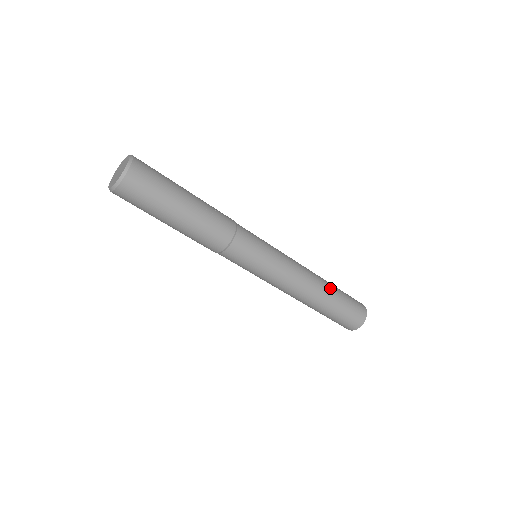
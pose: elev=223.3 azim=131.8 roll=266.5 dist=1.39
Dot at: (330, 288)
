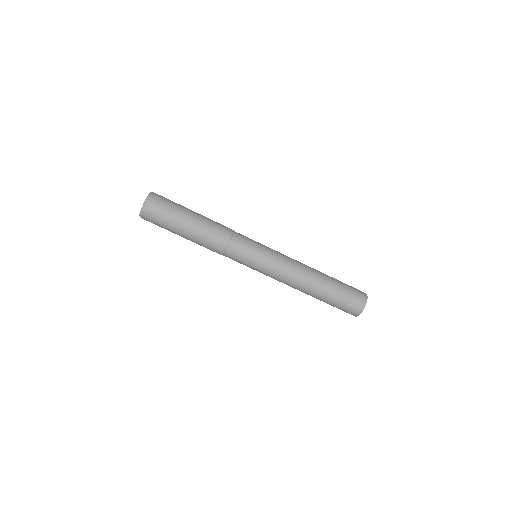
Dot at: occluded
